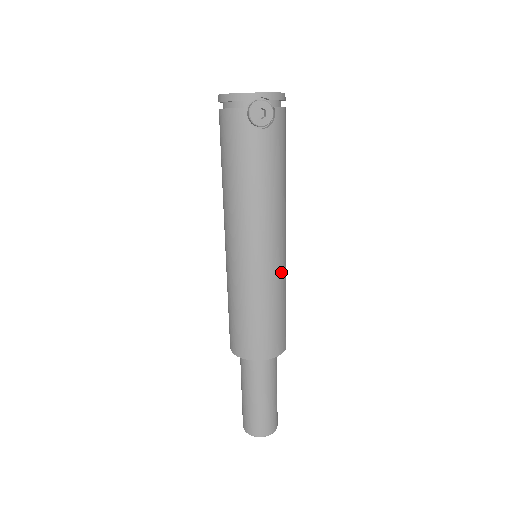
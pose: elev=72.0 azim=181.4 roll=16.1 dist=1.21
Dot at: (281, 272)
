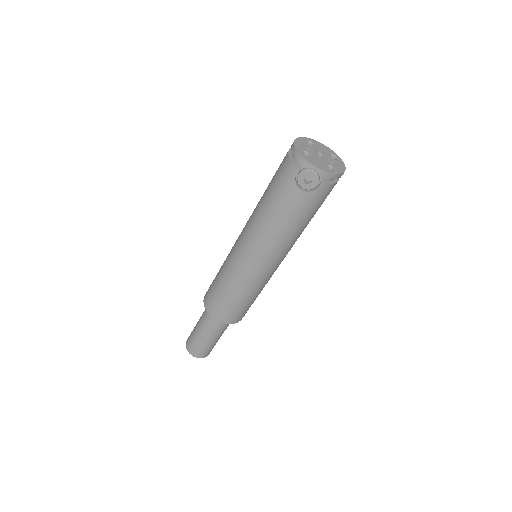
Dot at: (261, 281)
